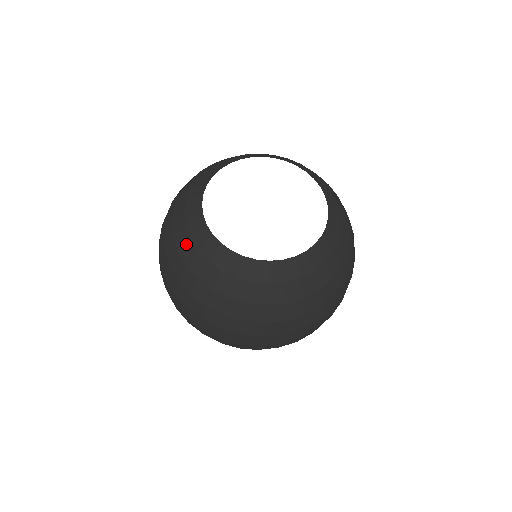
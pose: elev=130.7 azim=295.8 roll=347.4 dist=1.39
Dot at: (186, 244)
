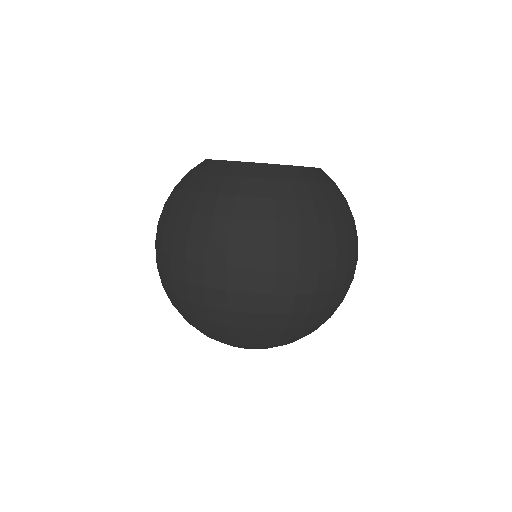
Dot at: occluded
